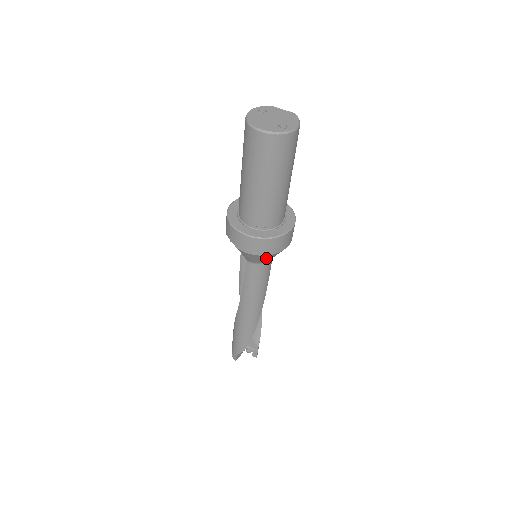
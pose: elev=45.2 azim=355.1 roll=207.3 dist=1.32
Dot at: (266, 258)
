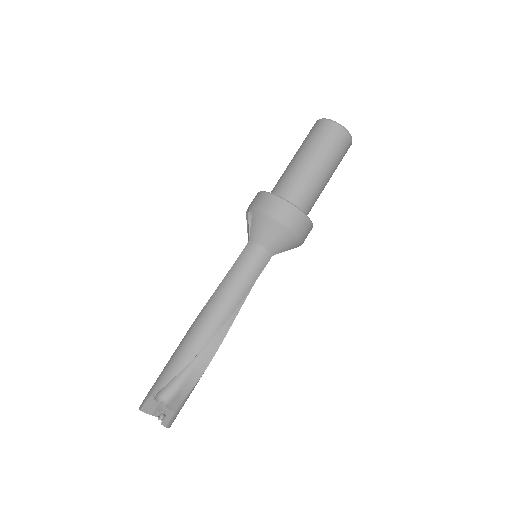
Dot at: (271, 232)
